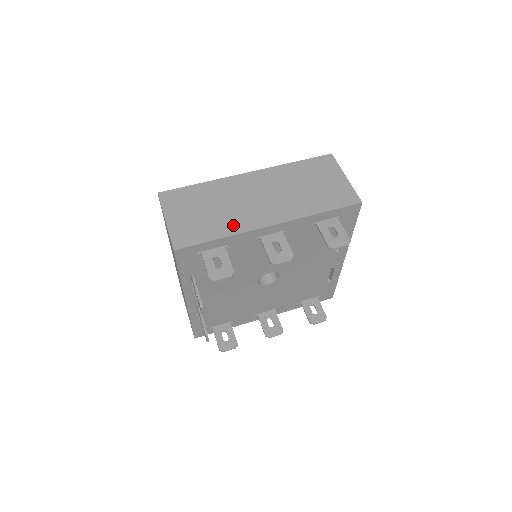
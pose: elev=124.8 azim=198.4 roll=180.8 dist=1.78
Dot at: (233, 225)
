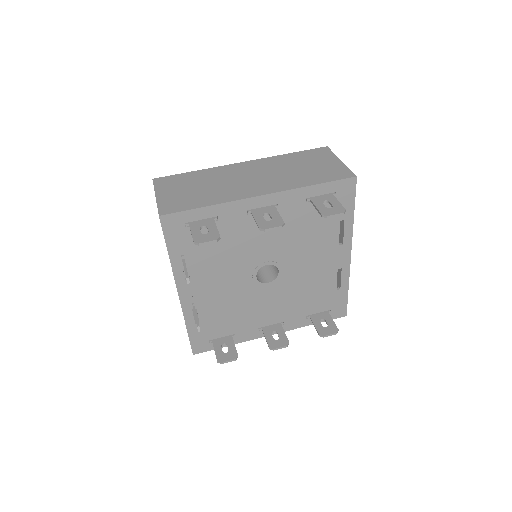
Dot at: (222, 197)
